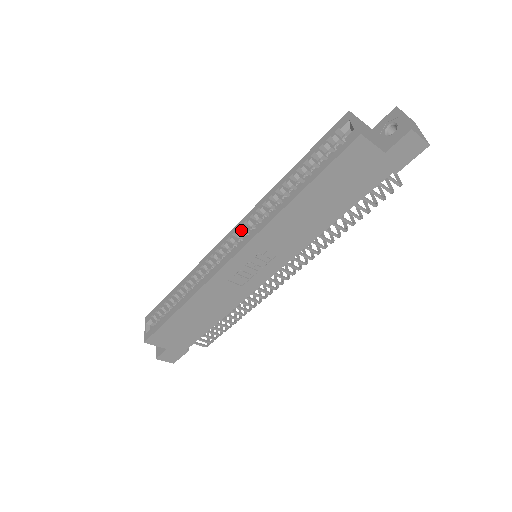
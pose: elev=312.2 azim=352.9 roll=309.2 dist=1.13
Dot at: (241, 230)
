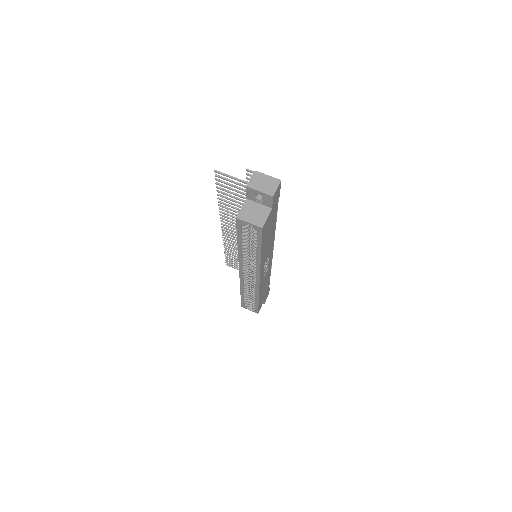
Dot at: occluded
